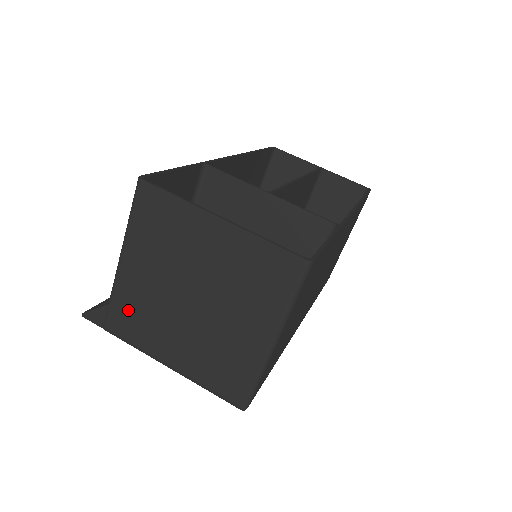
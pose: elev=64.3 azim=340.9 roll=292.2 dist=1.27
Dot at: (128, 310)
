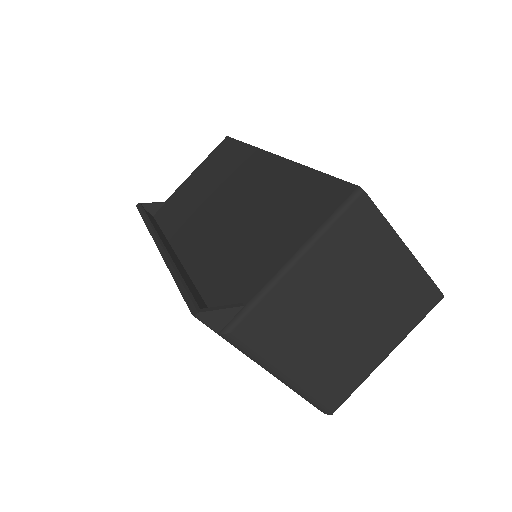
Dot at: (273, 316)
